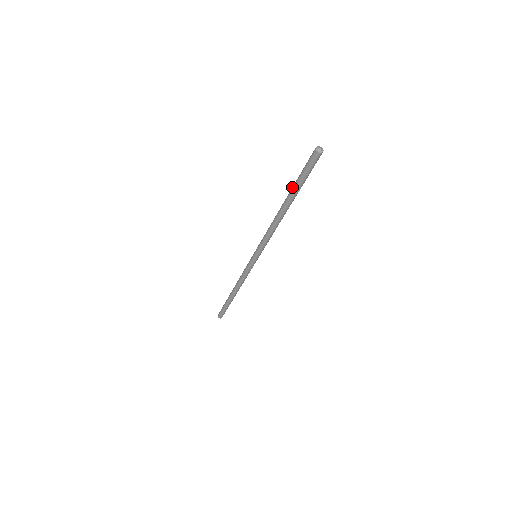
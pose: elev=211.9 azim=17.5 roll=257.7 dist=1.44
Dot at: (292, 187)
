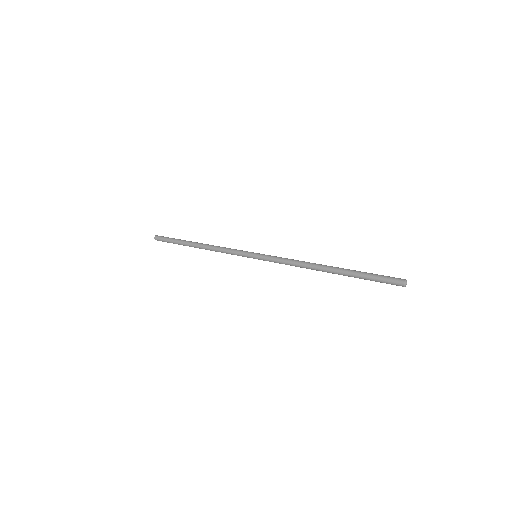
Dot at: (353, 272)
